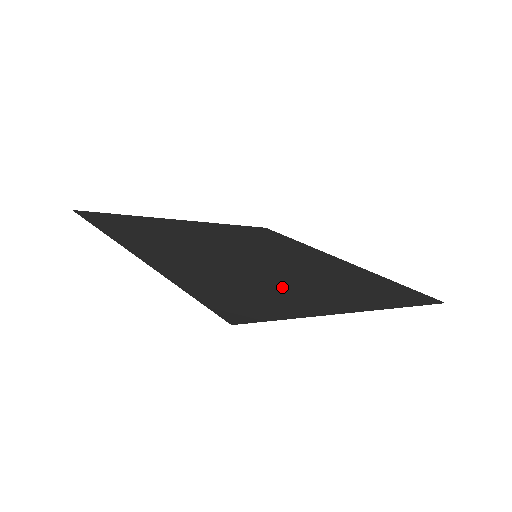
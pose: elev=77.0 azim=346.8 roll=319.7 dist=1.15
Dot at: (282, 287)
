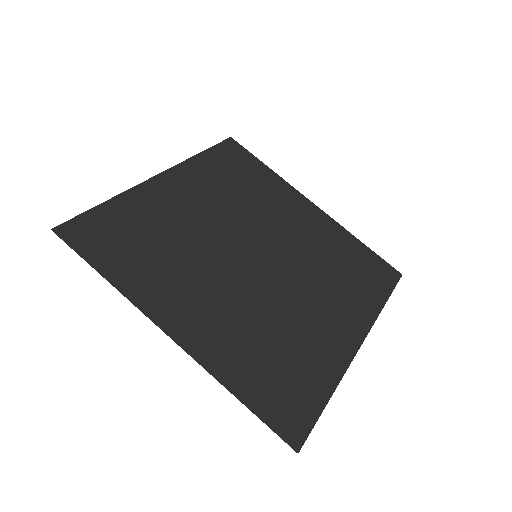
Dot at: (300, 335)
